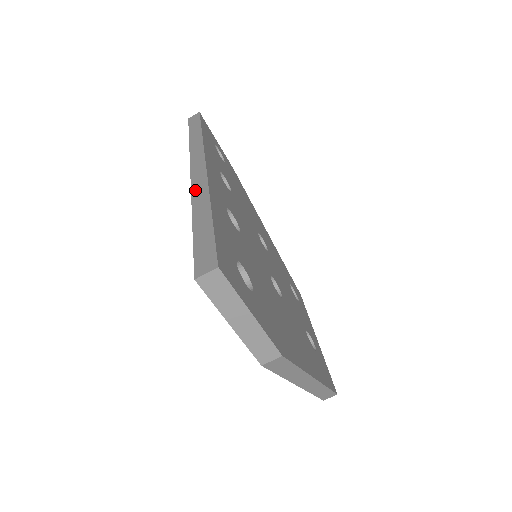
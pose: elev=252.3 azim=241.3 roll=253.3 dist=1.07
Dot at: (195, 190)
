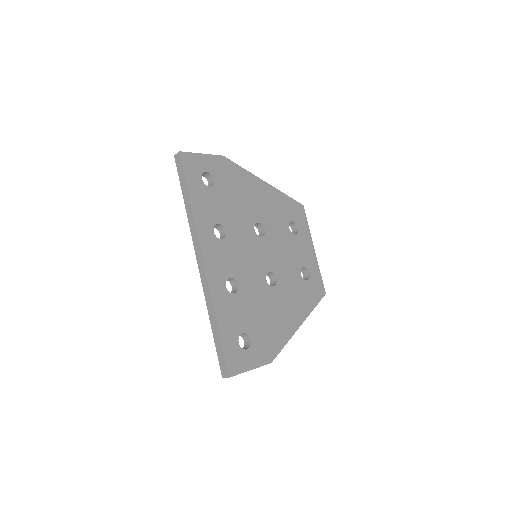
Dot at: (206, 295)
